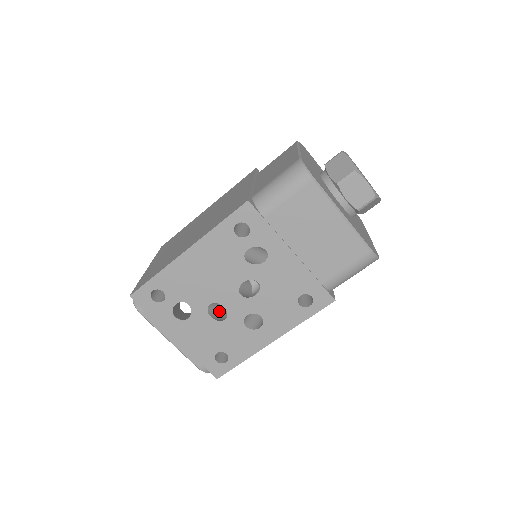
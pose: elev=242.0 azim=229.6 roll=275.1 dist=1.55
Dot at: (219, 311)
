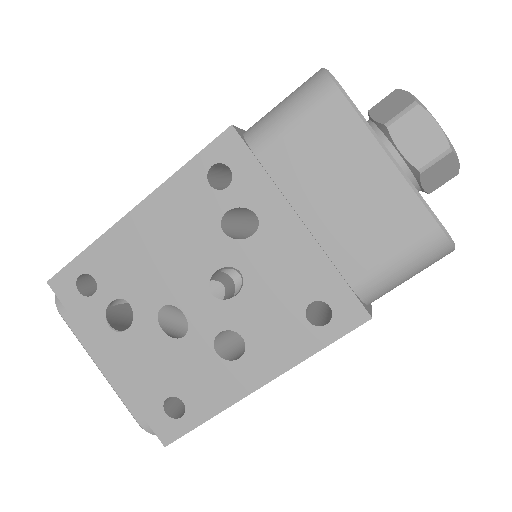
Dot at: (183, 328)
